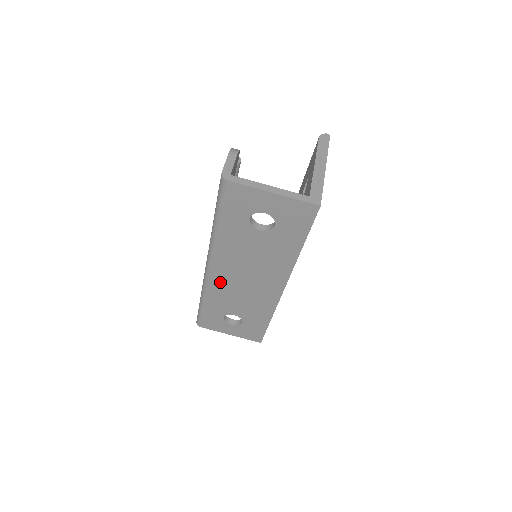
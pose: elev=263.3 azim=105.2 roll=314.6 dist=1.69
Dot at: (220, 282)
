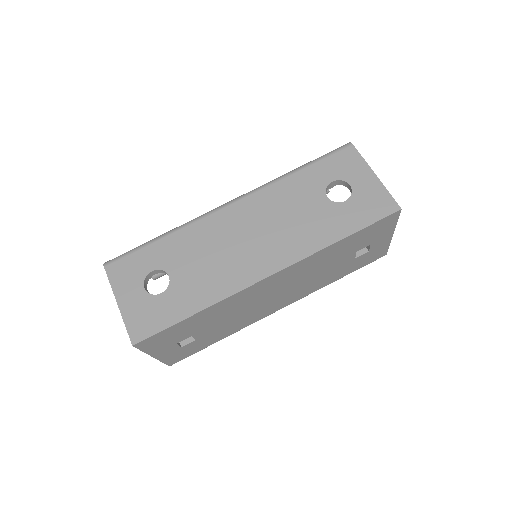
Dot at: (218, 224)
